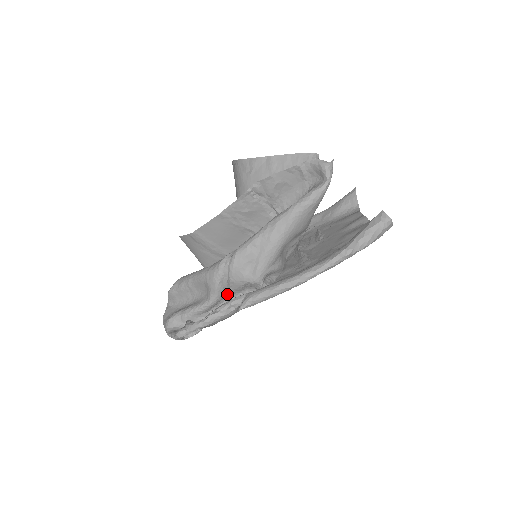
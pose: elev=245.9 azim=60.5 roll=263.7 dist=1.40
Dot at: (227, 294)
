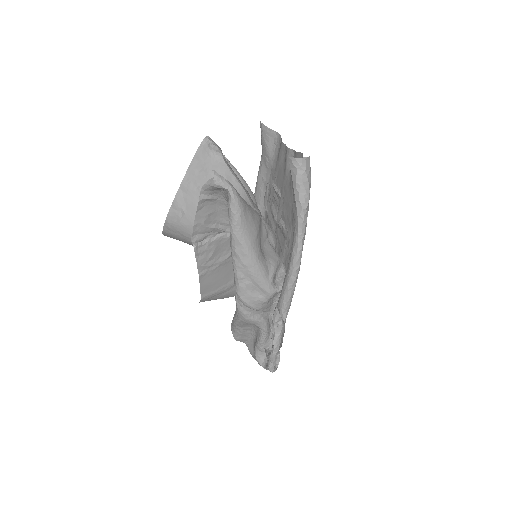
Dot at: (267, 312)
